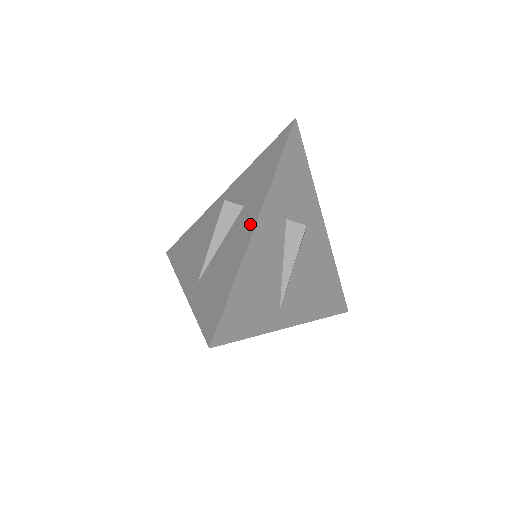
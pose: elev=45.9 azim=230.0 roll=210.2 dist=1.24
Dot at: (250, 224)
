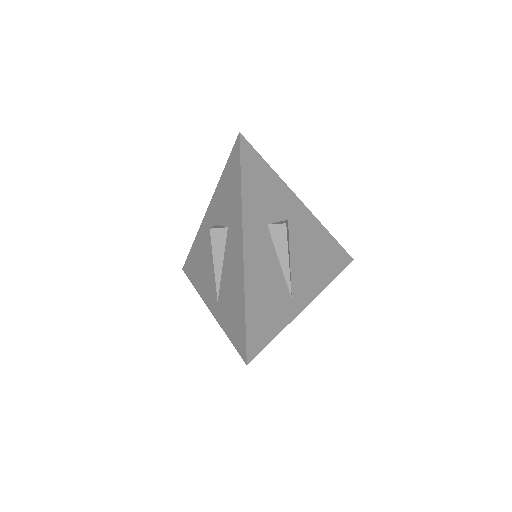
Dot at: (239, 247)
